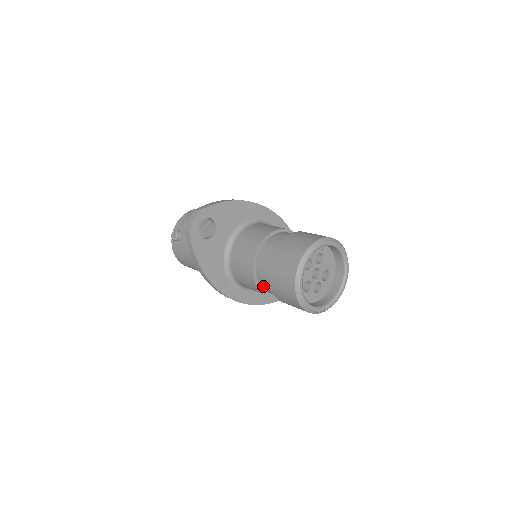
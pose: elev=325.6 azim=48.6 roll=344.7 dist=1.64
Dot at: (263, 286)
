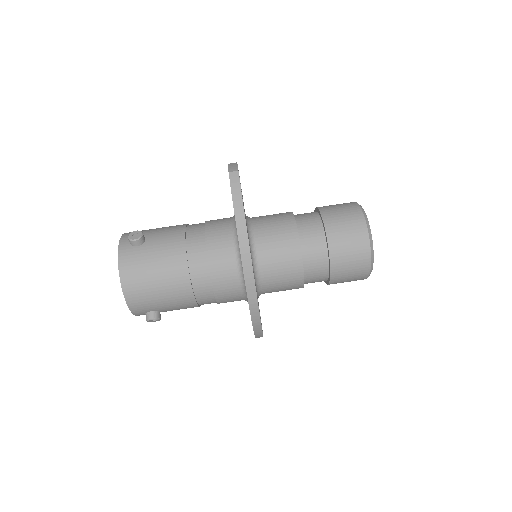
Dot at: (307, 251)
